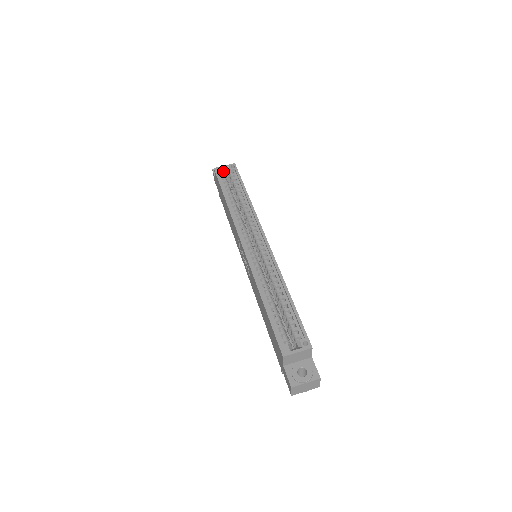
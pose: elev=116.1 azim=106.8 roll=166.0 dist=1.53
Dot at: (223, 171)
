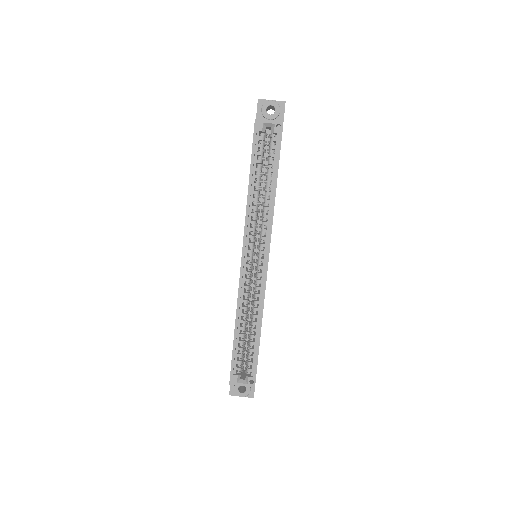
Dot at: (264, 128)
